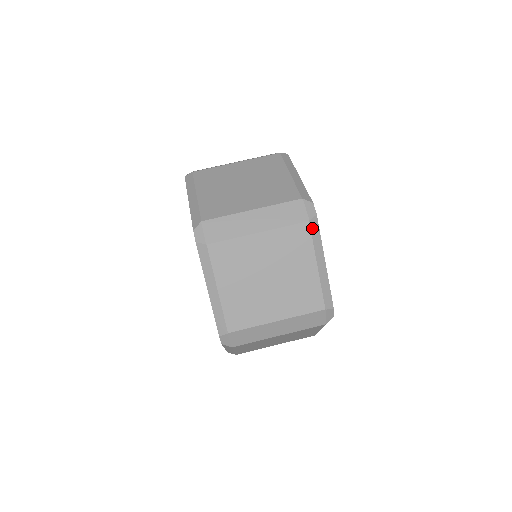
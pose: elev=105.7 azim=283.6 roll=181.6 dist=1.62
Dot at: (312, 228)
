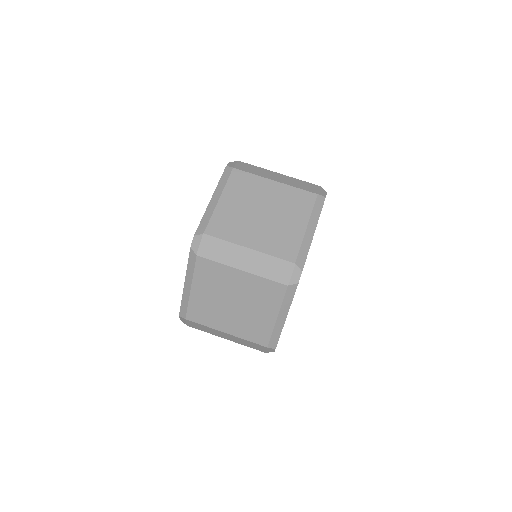
Dot at: (288, 291)
